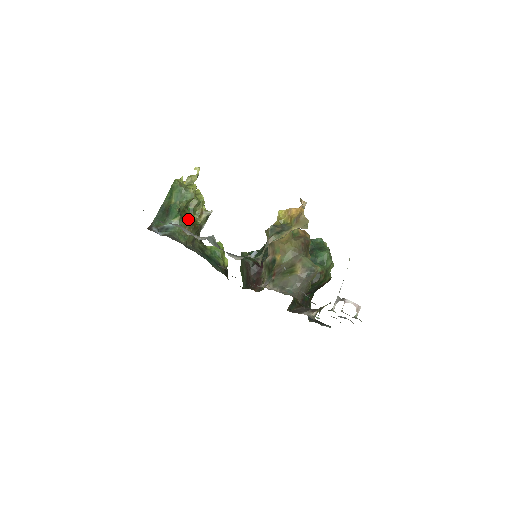
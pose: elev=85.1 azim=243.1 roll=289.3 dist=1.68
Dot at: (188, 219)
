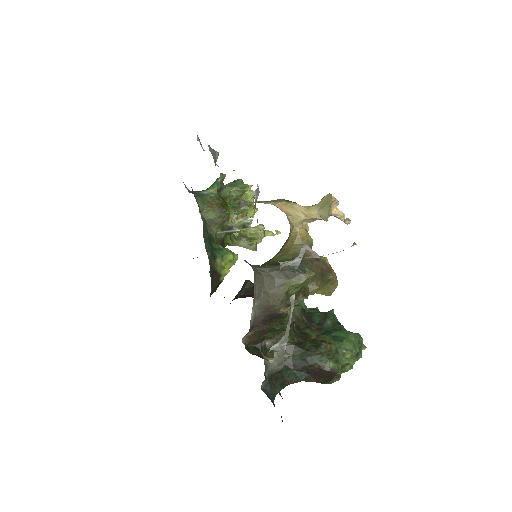
Dot at: (223, 200)
